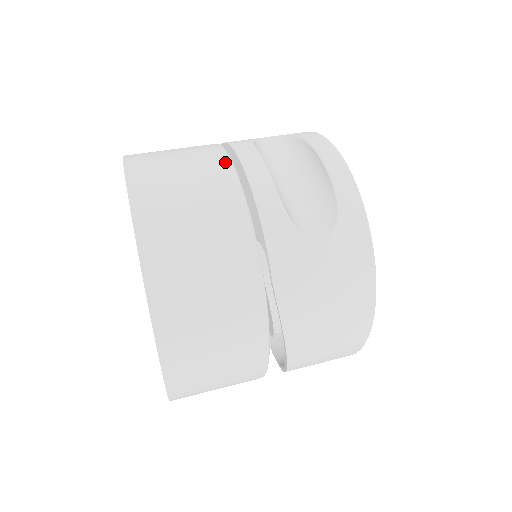
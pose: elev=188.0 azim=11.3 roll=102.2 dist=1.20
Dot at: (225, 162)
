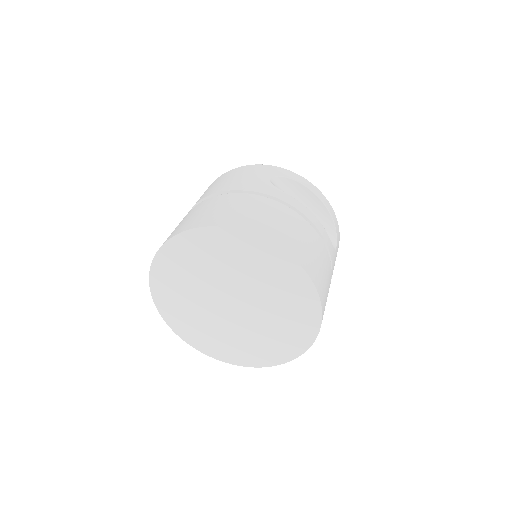
Dot at: (303, 220)
